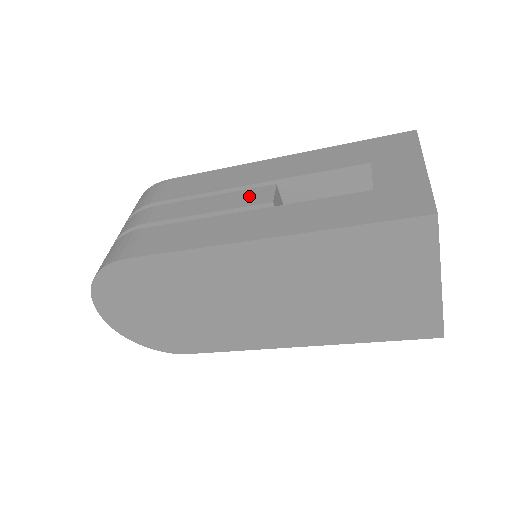
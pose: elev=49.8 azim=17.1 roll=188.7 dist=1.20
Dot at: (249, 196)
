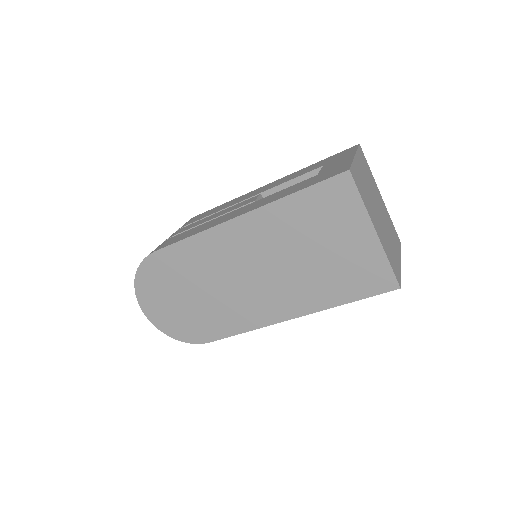
Dot at: (241, 204)
